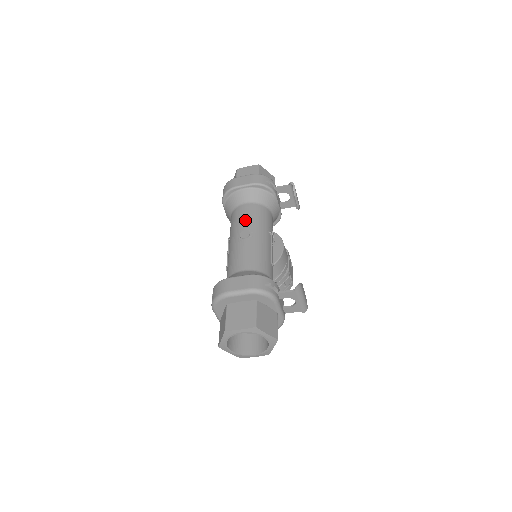
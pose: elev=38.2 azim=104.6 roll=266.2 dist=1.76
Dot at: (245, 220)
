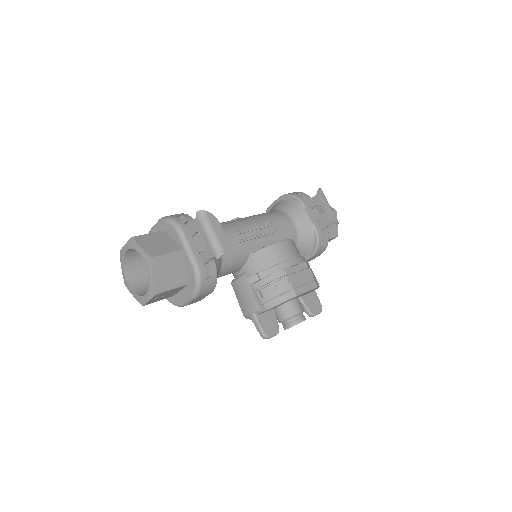
Dot at: occluded
